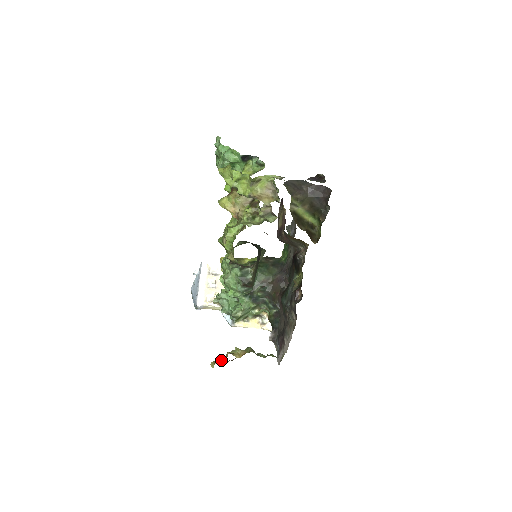
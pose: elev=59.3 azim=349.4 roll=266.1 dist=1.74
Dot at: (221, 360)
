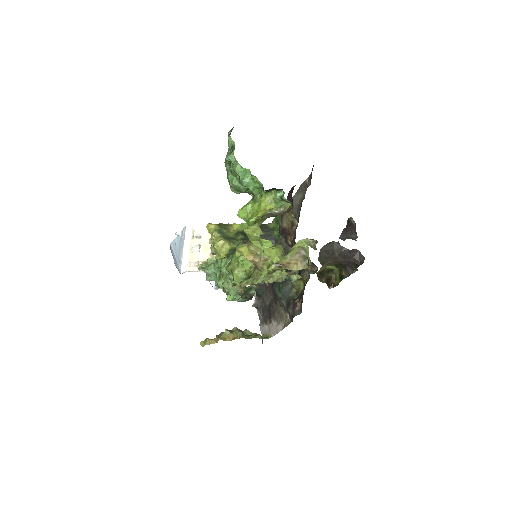
Dot at: (211, 342)
